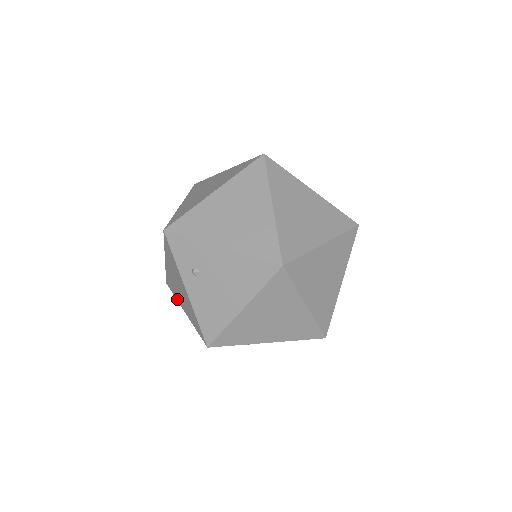
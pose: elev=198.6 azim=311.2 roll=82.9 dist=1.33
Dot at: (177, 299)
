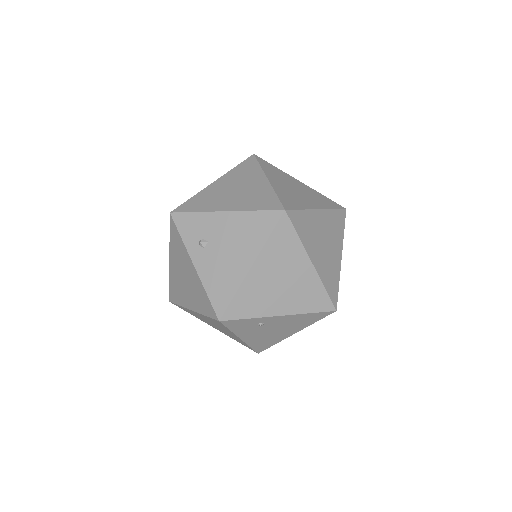
Dot at: (182, 304)
